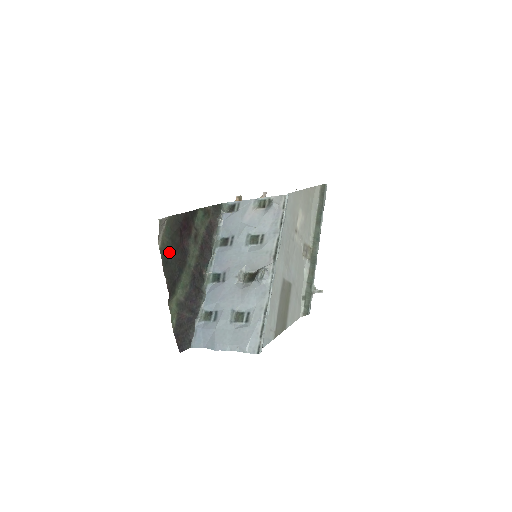
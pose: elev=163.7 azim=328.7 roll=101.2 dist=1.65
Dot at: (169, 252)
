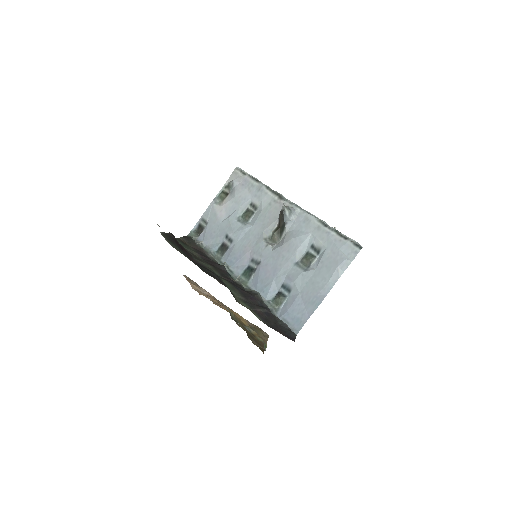
Dot at: occluded
